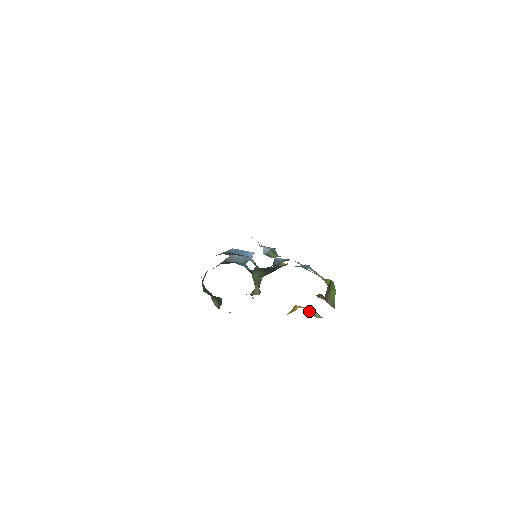
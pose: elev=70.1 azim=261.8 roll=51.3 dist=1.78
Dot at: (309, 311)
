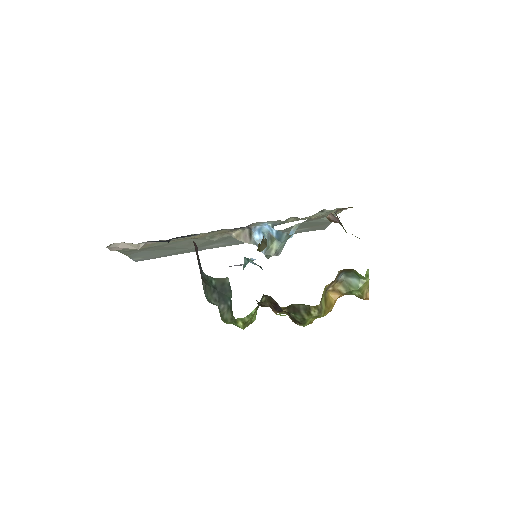
Dot at: (346, 289)
